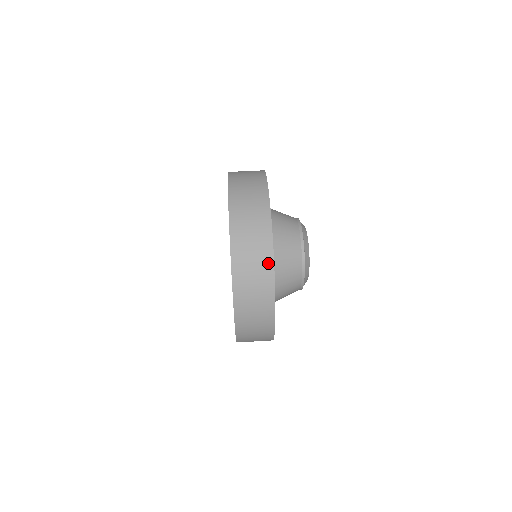
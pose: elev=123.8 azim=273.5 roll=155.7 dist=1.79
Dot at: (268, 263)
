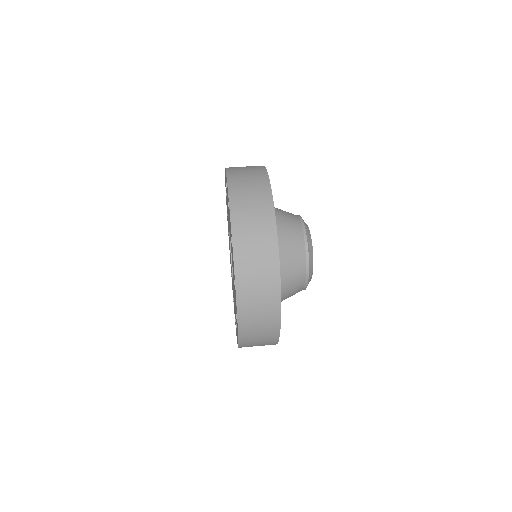
Dot at: (268, 206)
